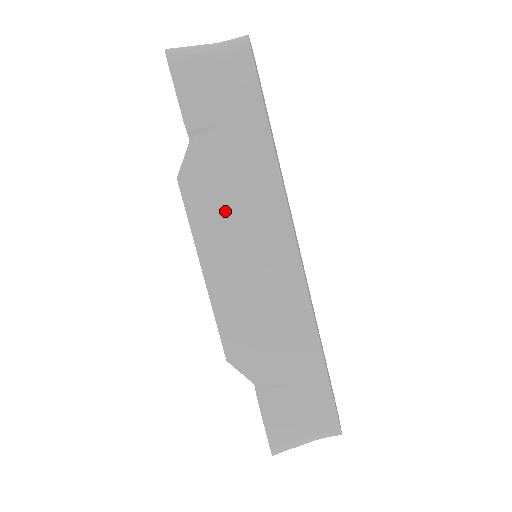
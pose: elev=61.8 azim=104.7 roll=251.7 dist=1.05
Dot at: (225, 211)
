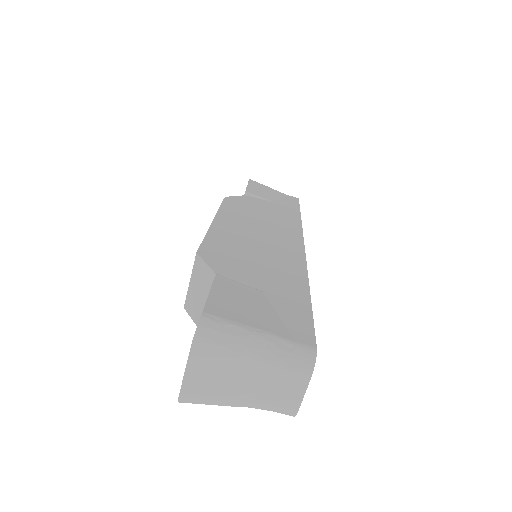
Dot at: (252, 214)
